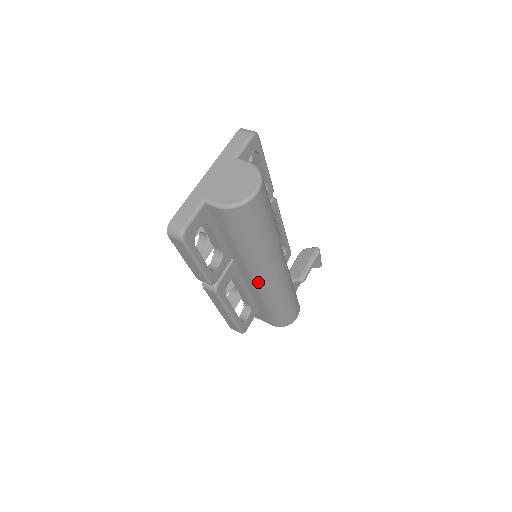
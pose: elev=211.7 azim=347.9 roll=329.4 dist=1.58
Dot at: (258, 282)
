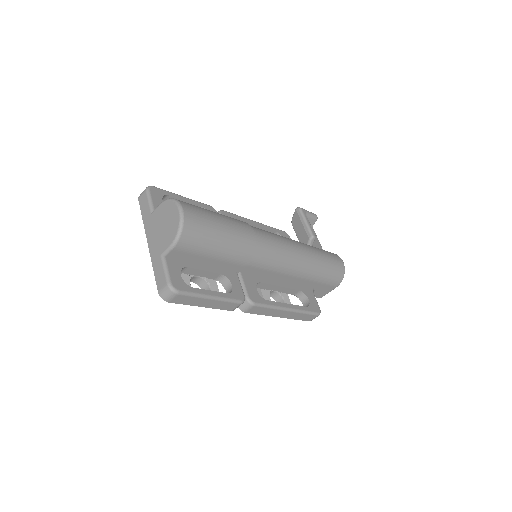
Dot at: (275, 267)
